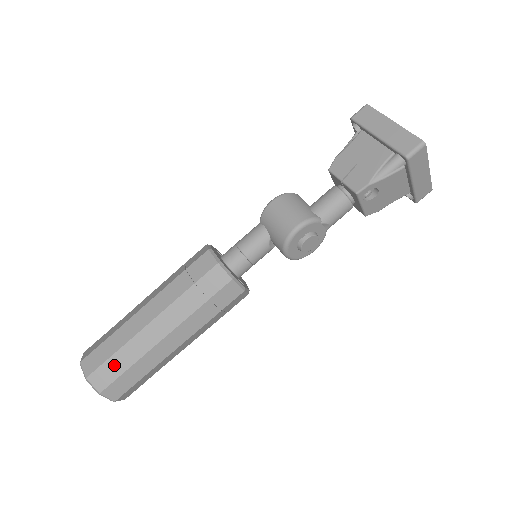
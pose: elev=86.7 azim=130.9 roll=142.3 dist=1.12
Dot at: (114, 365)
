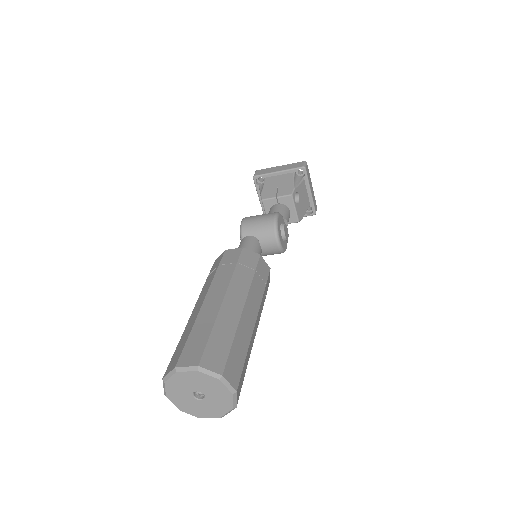
Dot at: (218, 343)
